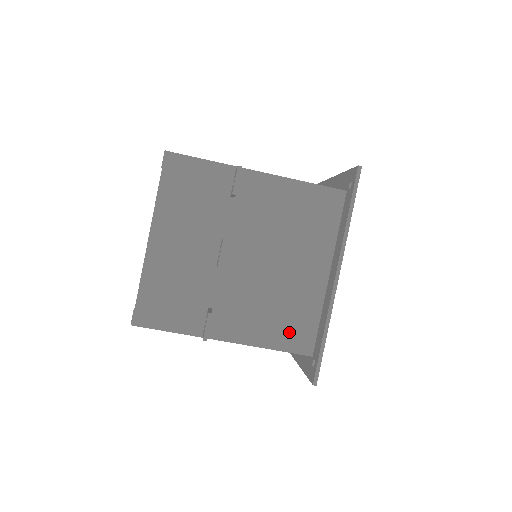
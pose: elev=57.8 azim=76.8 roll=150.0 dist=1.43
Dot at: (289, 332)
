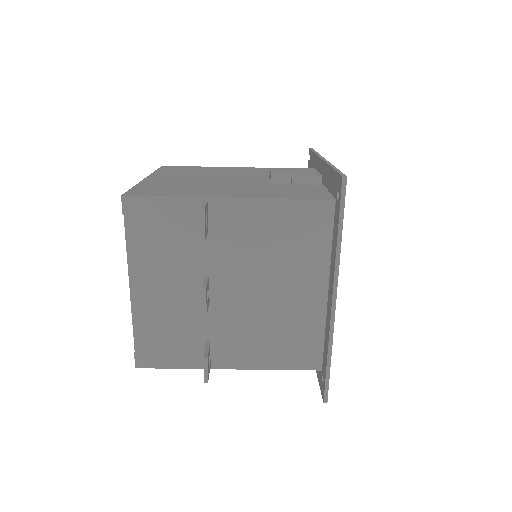
Dot at: (294, 352)
